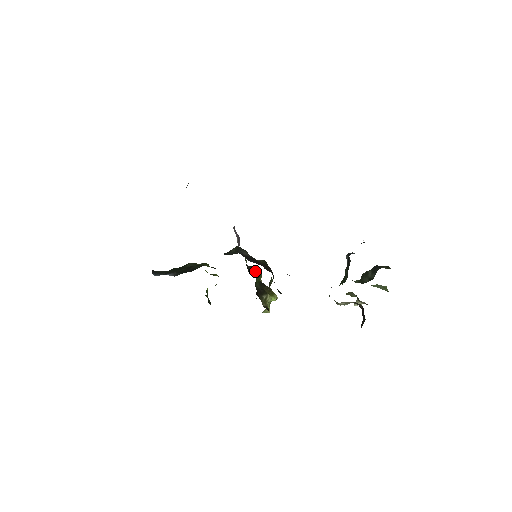
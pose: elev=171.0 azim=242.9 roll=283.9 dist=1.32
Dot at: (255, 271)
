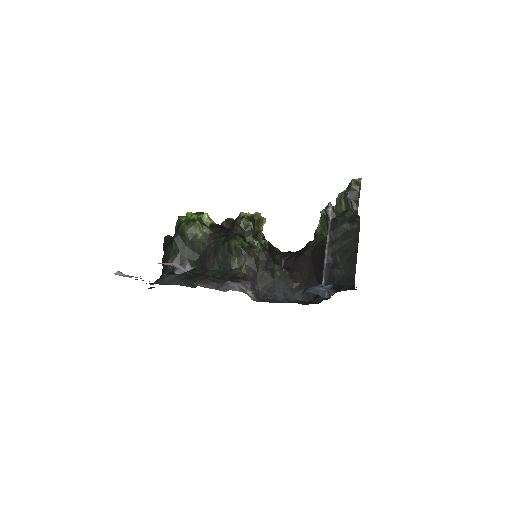
Dot at: (249, 234)
